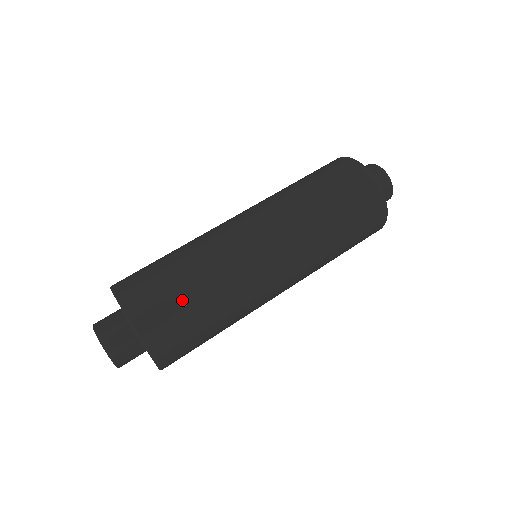
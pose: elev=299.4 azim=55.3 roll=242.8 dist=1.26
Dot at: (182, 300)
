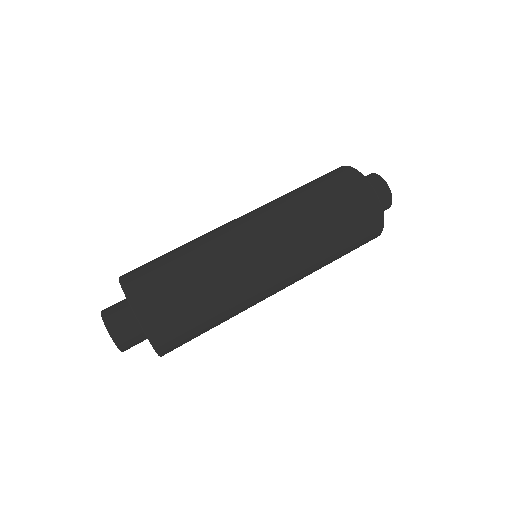
Dot at: (187, 304)
